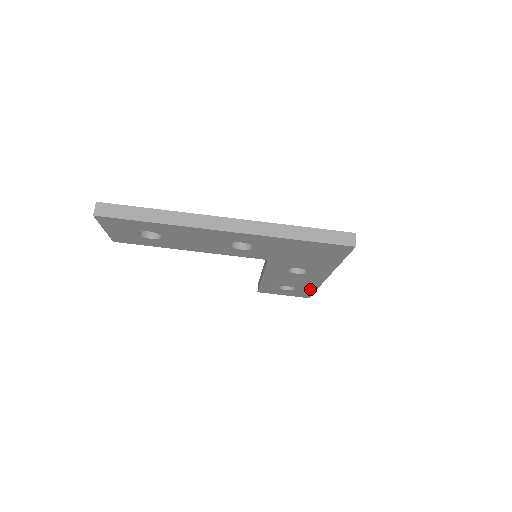
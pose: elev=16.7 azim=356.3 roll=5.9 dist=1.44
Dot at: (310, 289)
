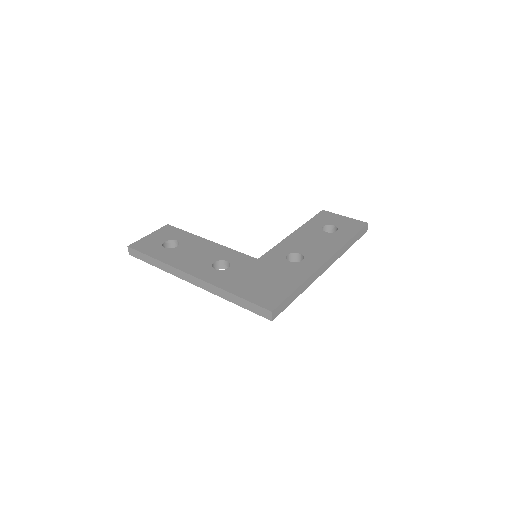
Dot at: occluded
